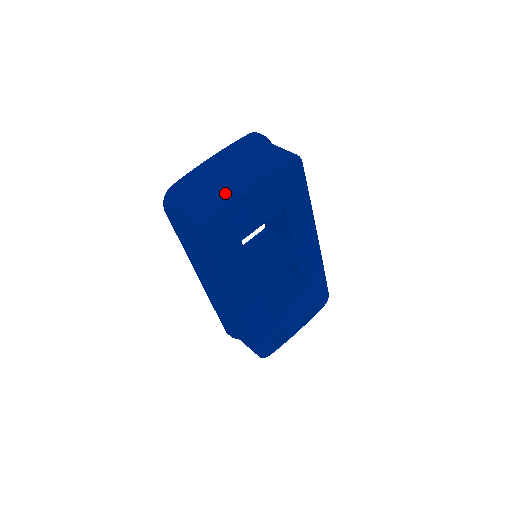
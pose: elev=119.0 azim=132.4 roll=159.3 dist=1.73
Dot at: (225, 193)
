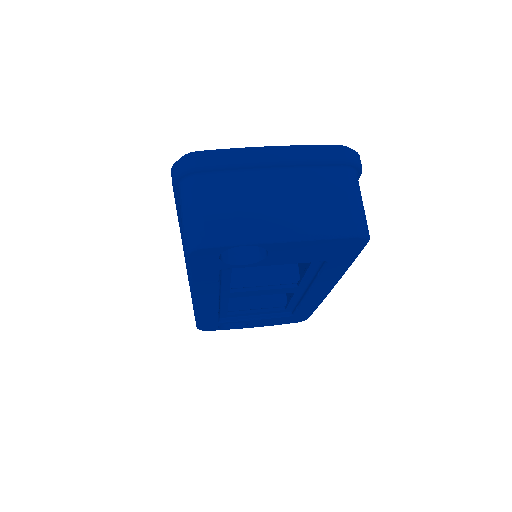
Dot at: (242, 227)
